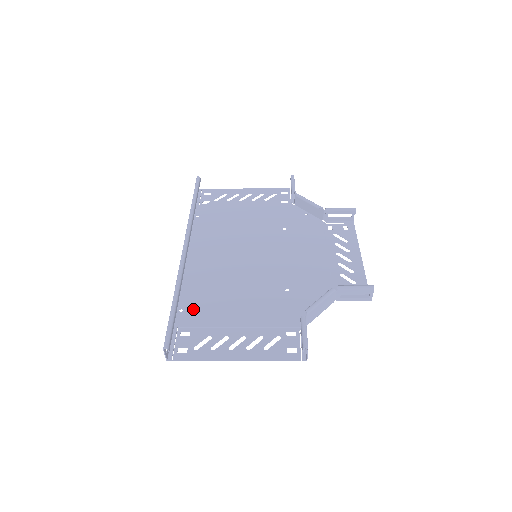
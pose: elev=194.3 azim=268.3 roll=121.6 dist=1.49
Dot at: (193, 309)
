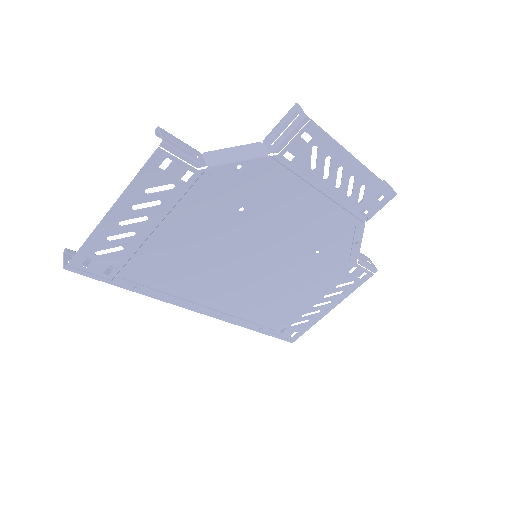
Dot at: (144, 277)
